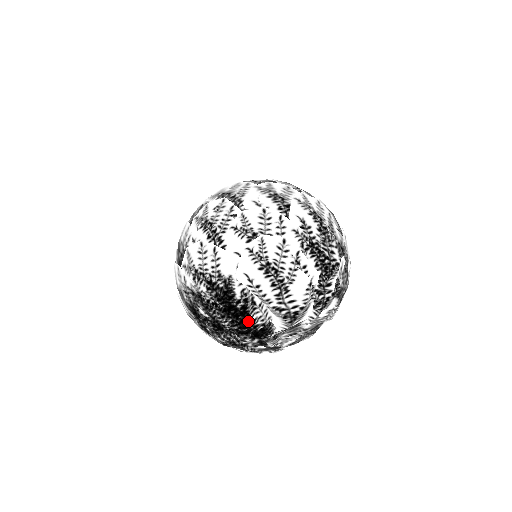
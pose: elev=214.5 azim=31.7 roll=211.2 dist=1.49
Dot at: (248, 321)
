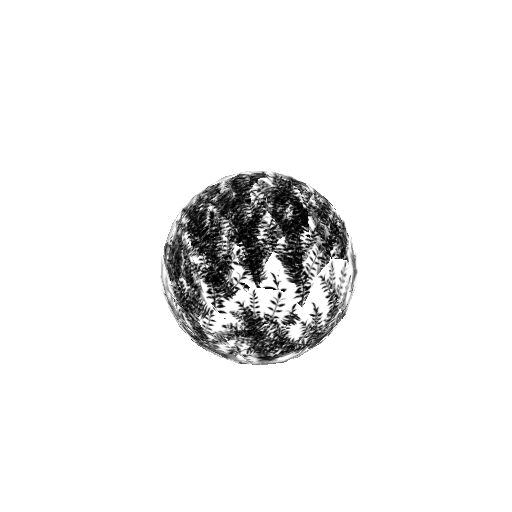
Dot at: occluded
